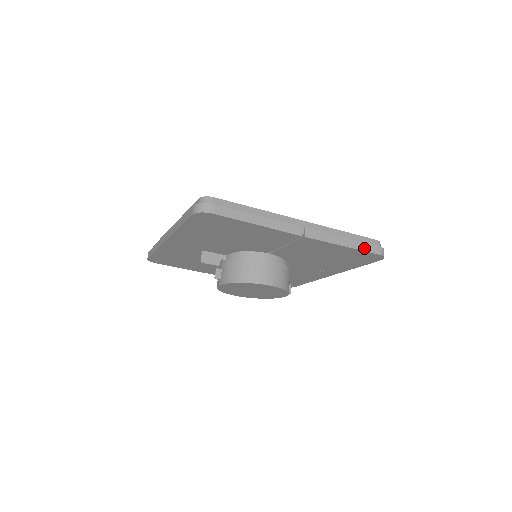
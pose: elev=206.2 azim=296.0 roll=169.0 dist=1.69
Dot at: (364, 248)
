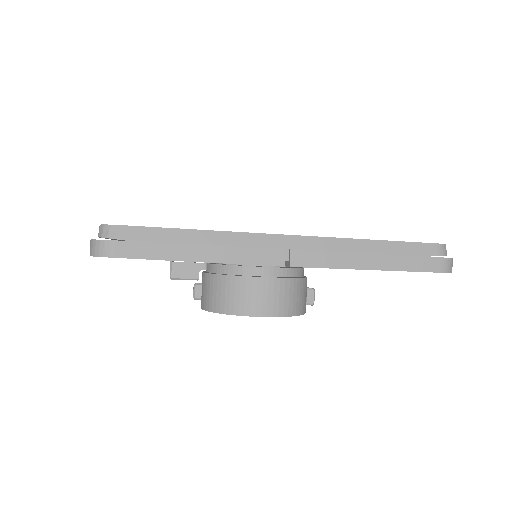
Dot at: (409, 266)
